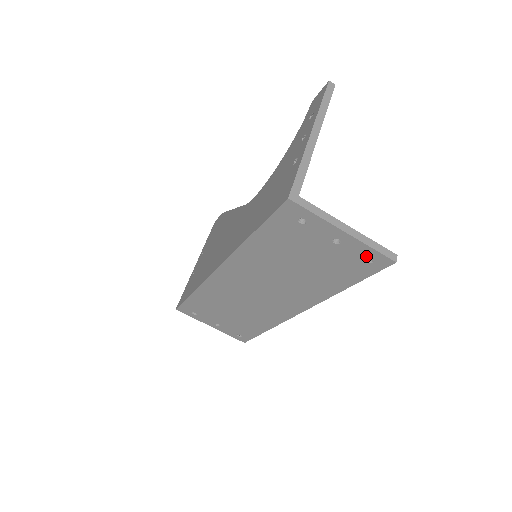
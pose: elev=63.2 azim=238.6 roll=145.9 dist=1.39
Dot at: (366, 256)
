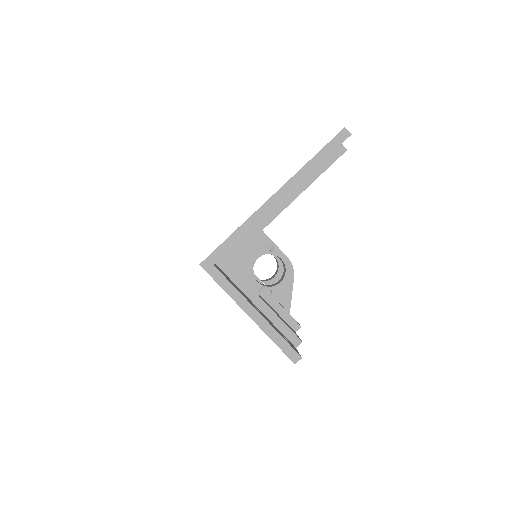
Dot at: occluded
